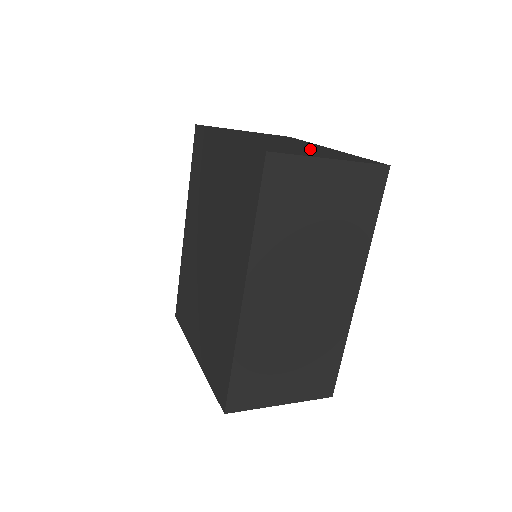
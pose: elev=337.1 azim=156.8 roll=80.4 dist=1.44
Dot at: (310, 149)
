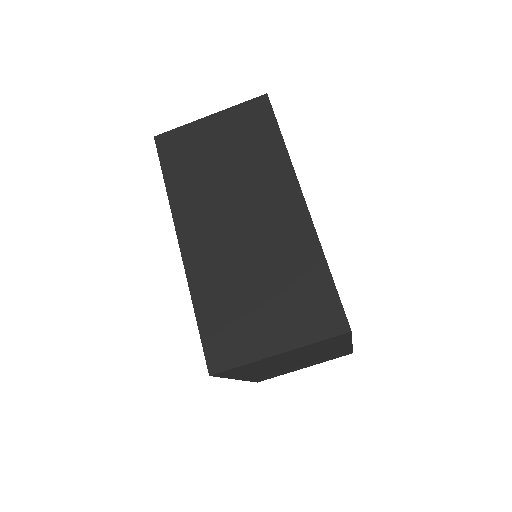
Dot at: occluded
